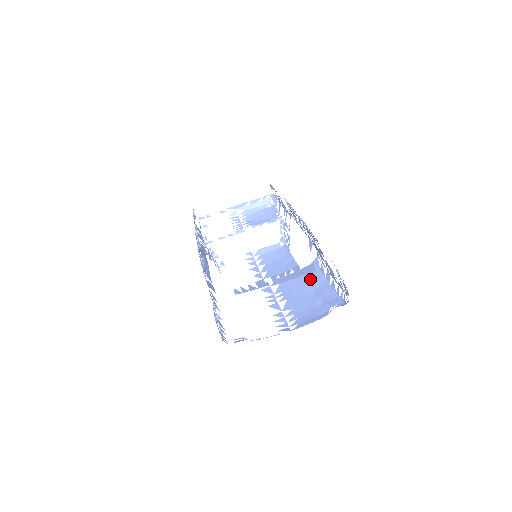
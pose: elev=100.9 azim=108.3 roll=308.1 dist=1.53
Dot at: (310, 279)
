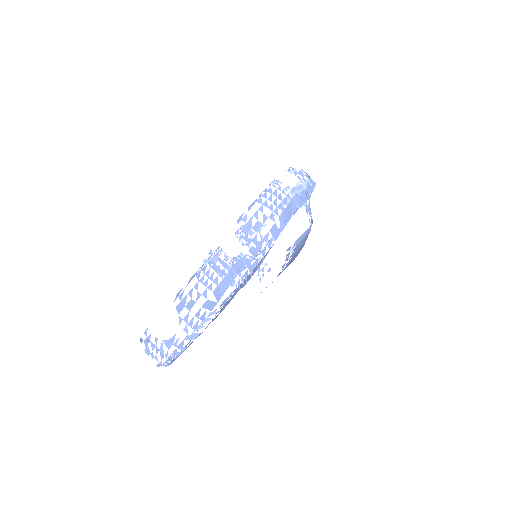
Dot at: occluded
